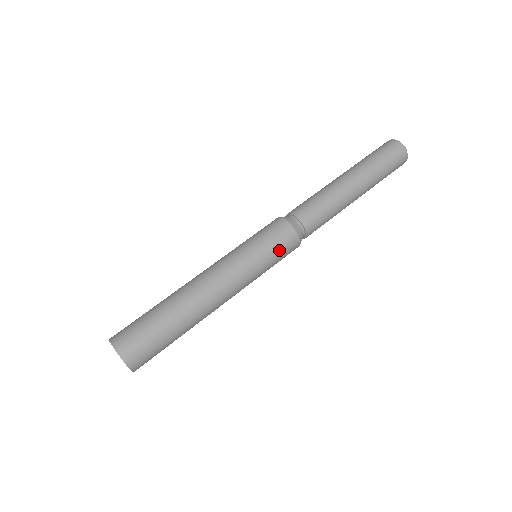
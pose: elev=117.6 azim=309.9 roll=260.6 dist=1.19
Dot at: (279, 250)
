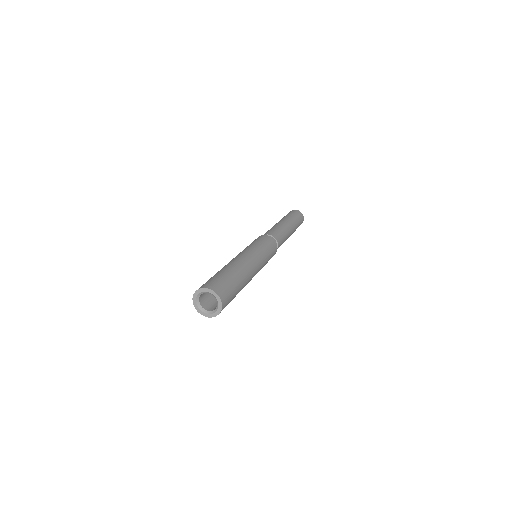
Dot at: (272, 254)
